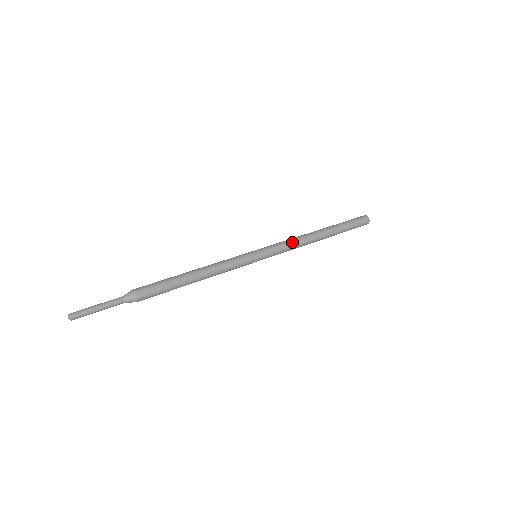
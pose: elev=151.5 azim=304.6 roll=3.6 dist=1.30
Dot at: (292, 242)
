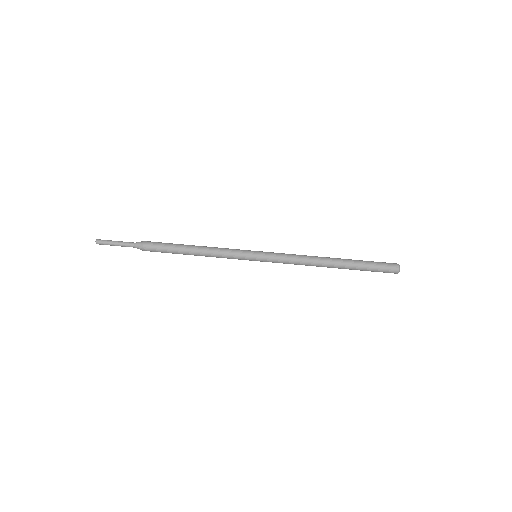
Dot at: (294, 264)
